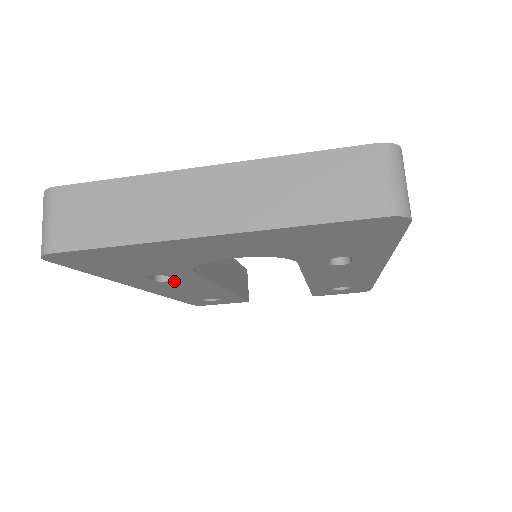
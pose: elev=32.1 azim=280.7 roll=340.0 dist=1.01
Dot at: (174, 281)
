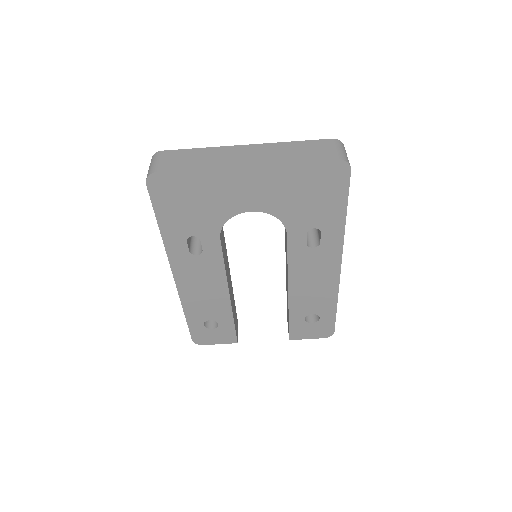
Dot at: (201, 257)
